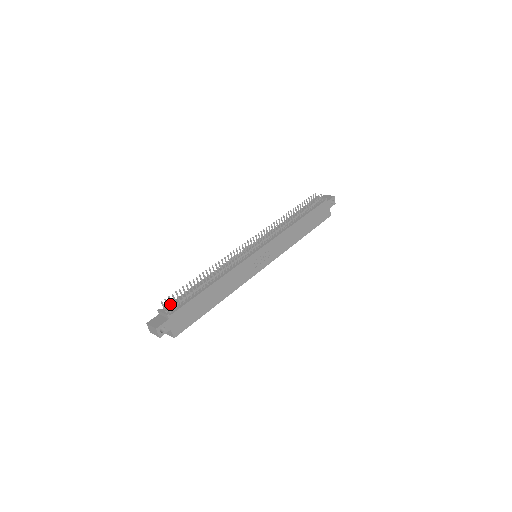
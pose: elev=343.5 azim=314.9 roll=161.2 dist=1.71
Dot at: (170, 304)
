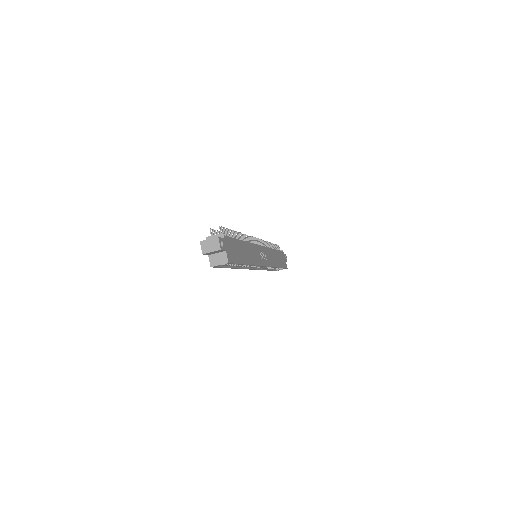
Dot at: occluded
